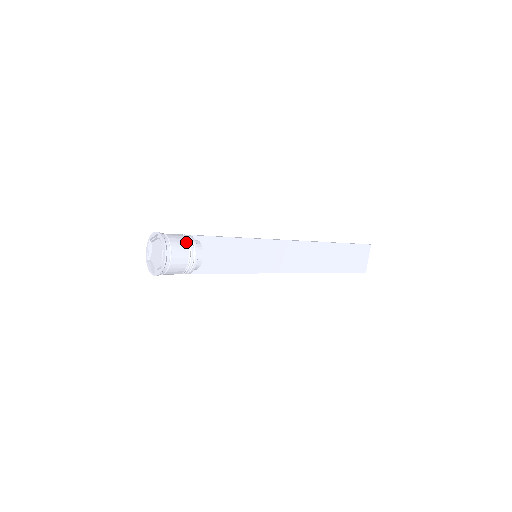
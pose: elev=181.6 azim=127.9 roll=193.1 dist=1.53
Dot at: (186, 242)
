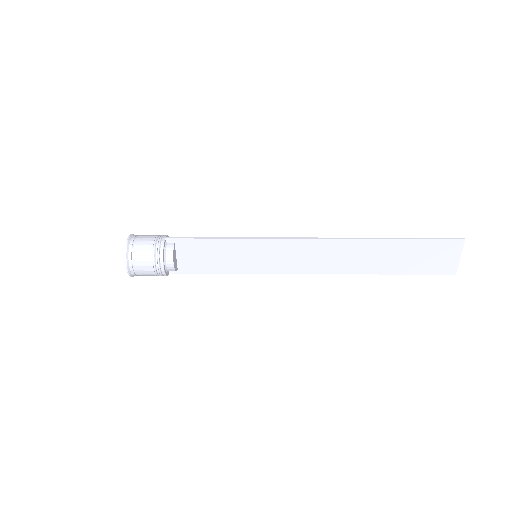
Dot at: (151, 249)
